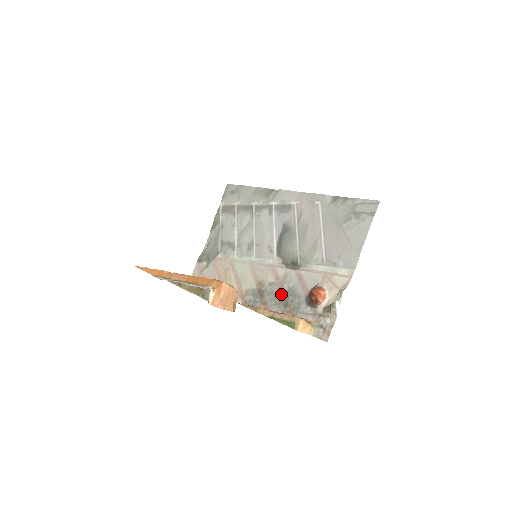
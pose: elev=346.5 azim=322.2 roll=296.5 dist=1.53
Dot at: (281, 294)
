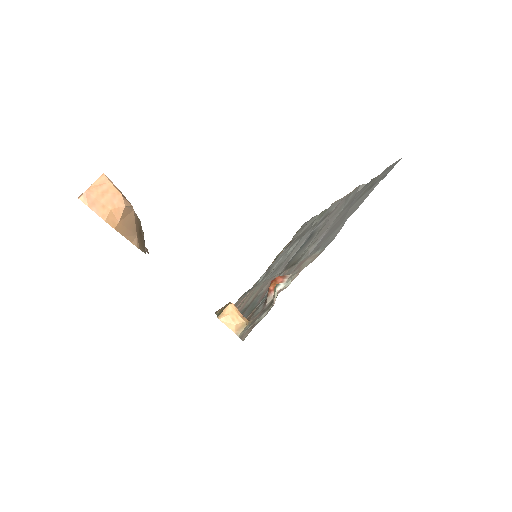
Dot at: (258, 302)
